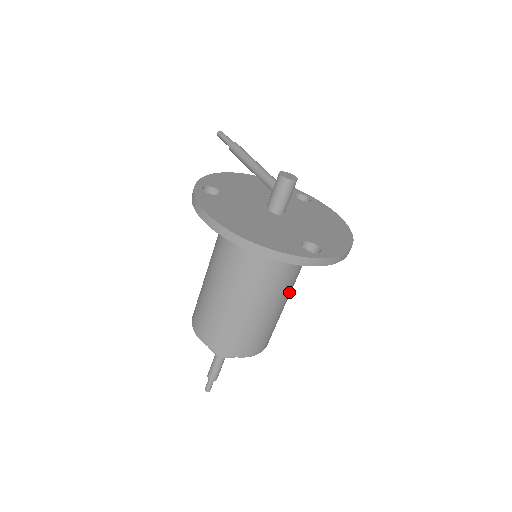
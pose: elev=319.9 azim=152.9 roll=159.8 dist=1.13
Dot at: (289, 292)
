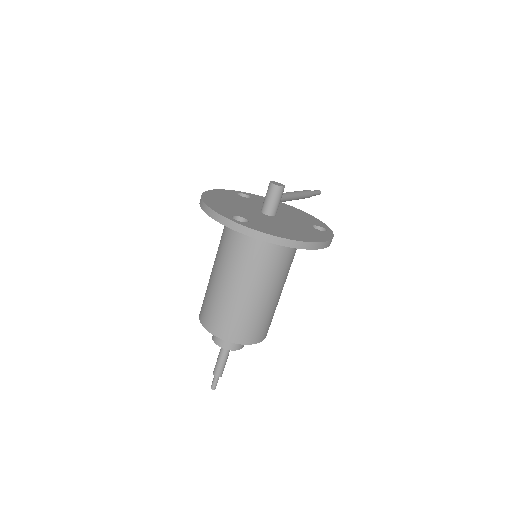
Dot at: (252, 283)
